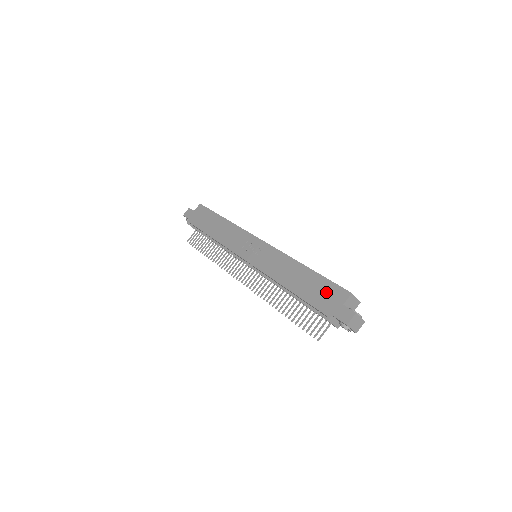
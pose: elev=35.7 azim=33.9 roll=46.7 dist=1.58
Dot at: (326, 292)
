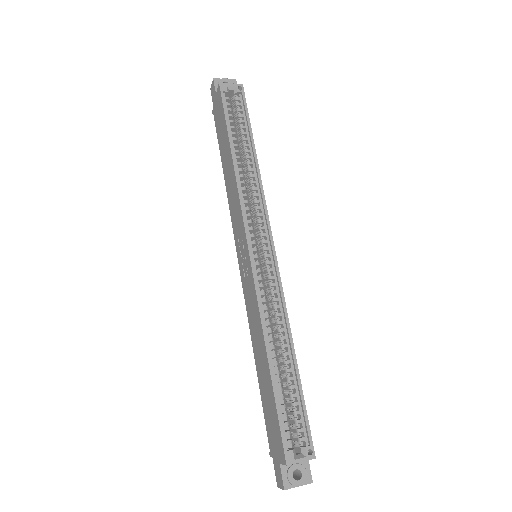
Dot at: (273, 426)
